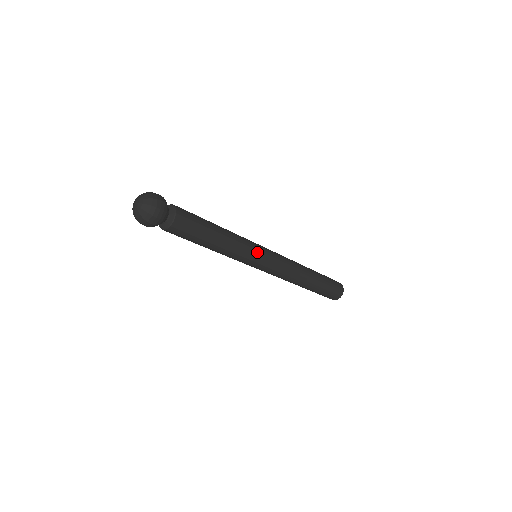
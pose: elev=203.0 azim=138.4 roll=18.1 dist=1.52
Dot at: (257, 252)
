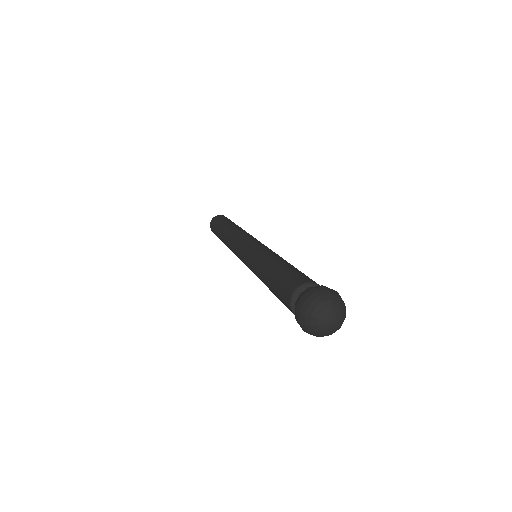
Dot at: occluded
